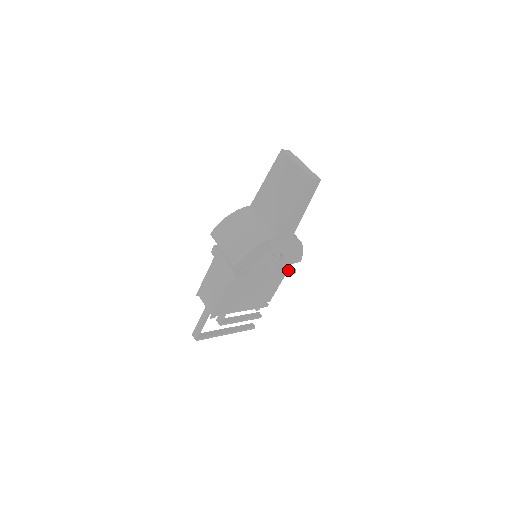
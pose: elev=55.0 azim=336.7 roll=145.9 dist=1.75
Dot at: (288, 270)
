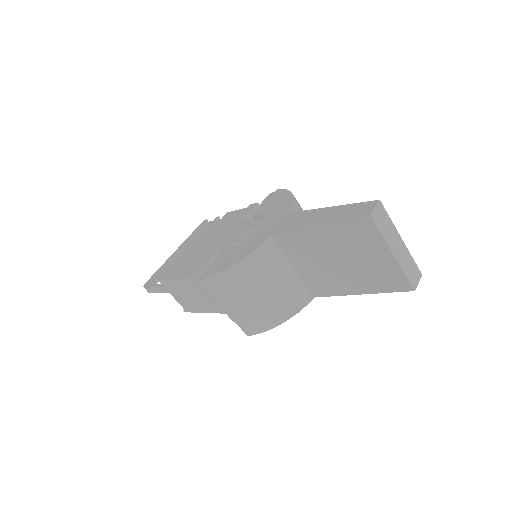
Dot at: occluded
